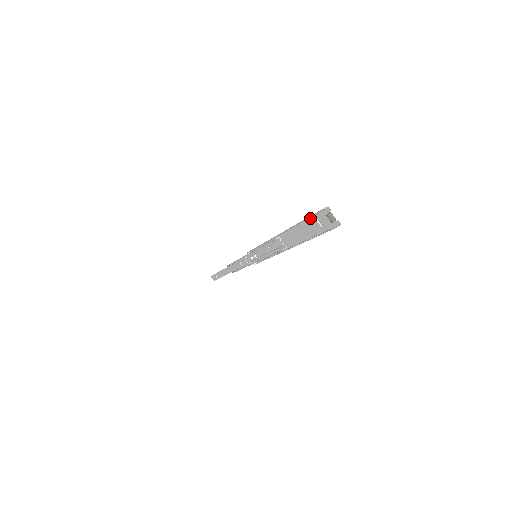
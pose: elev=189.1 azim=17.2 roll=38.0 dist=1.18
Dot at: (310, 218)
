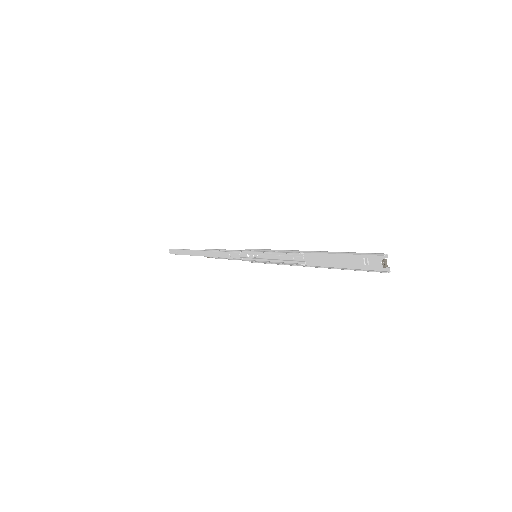
Dot at: (357, 254)
